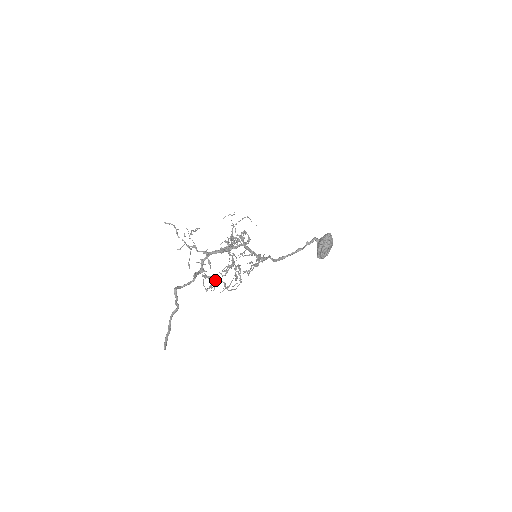
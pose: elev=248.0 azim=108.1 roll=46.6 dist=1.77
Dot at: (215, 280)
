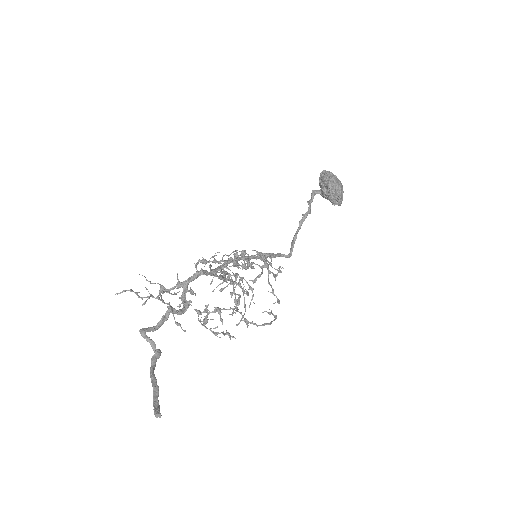
Dot at: (215, 309)
